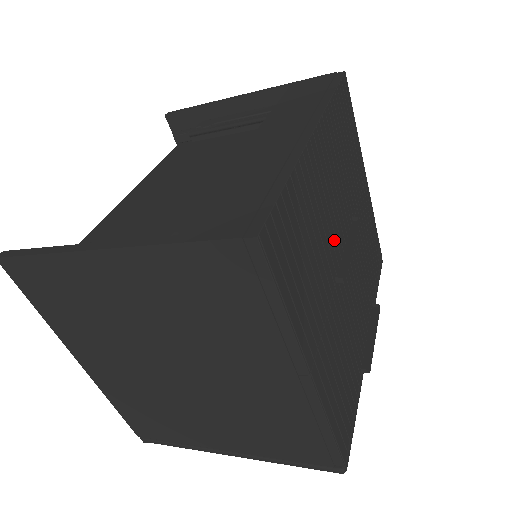
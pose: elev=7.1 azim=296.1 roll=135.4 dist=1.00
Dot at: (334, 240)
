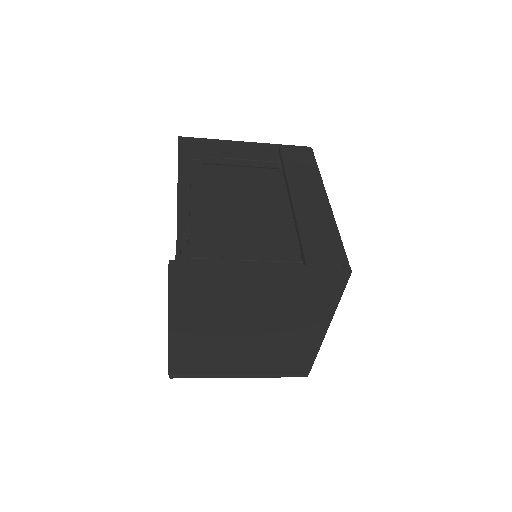
Dot at: occluded
